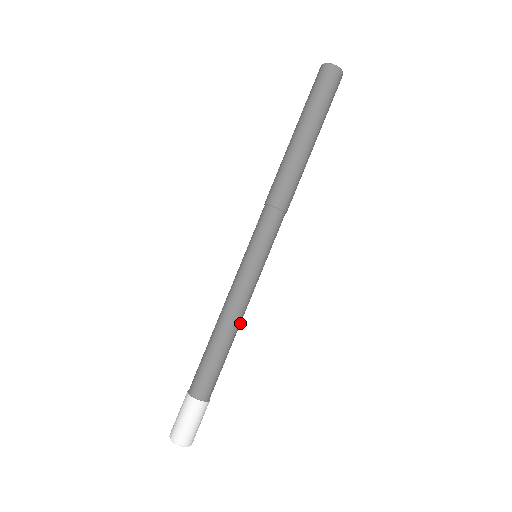
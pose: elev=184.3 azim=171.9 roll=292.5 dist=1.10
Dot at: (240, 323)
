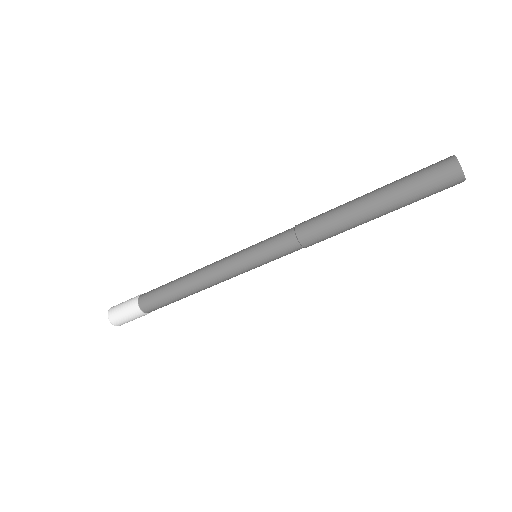
Dot at: (205, 288)
